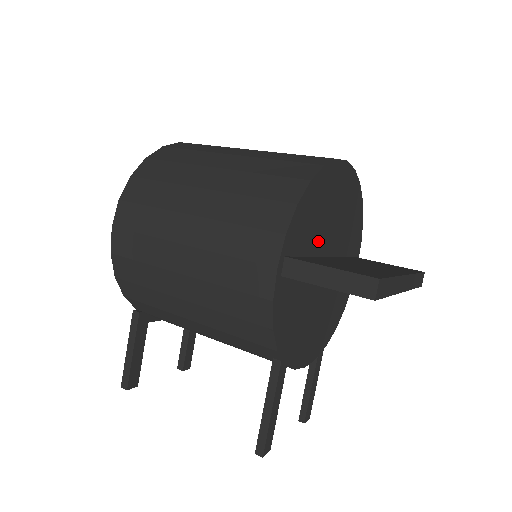
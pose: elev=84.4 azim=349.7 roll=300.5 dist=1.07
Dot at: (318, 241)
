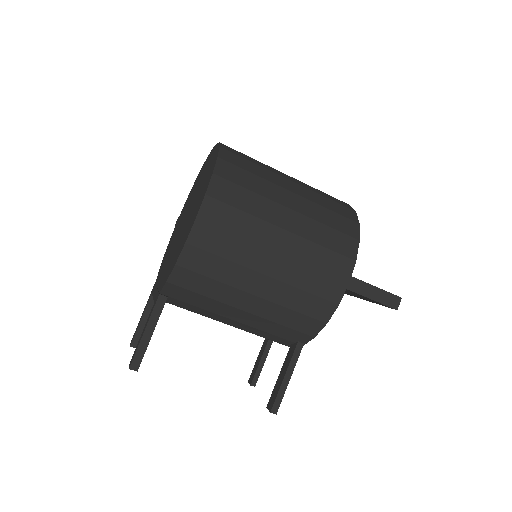
Dot at: occluded
